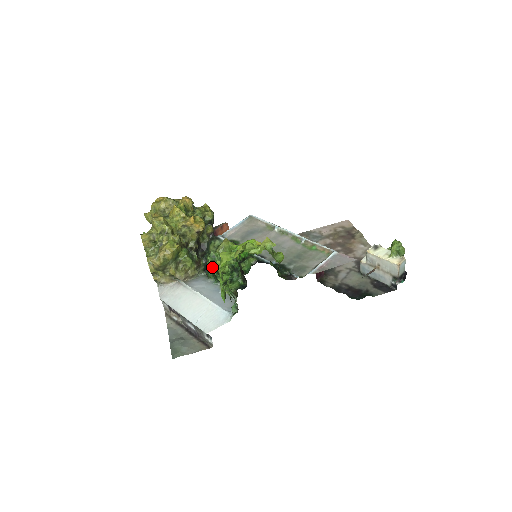
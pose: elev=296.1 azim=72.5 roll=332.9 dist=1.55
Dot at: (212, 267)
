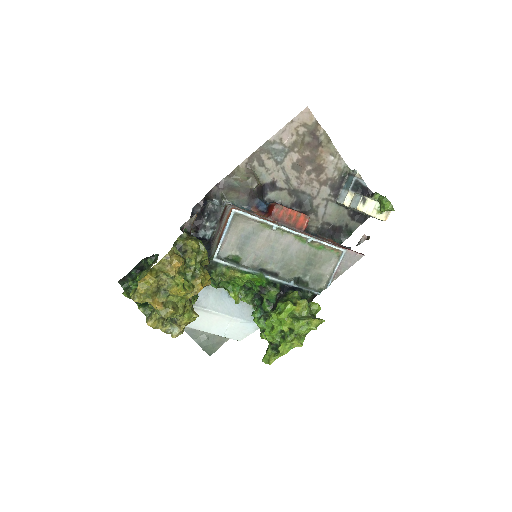
Dot at: (274, 360)
